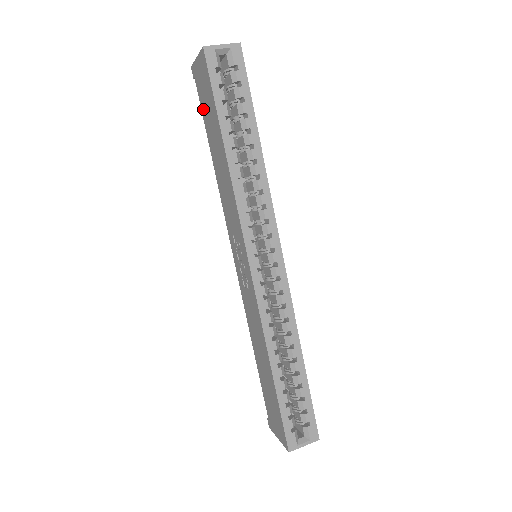
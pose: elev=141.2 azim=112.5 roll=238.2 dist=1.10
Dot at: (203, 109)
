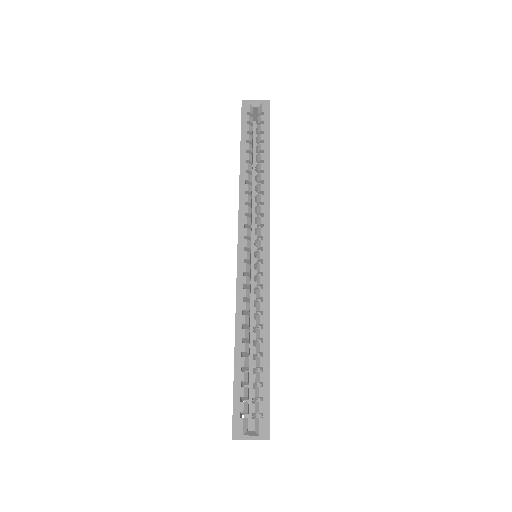
Dot at: occluded
